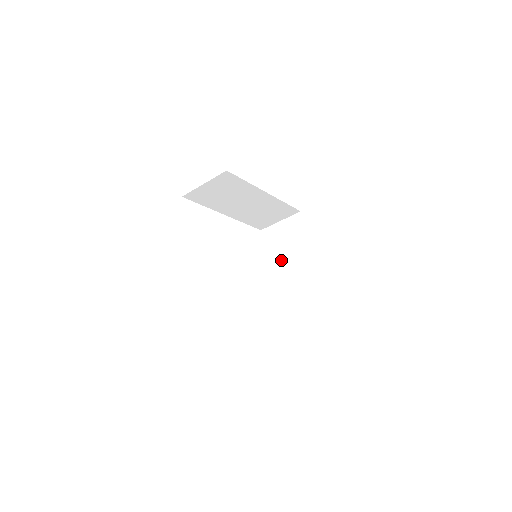
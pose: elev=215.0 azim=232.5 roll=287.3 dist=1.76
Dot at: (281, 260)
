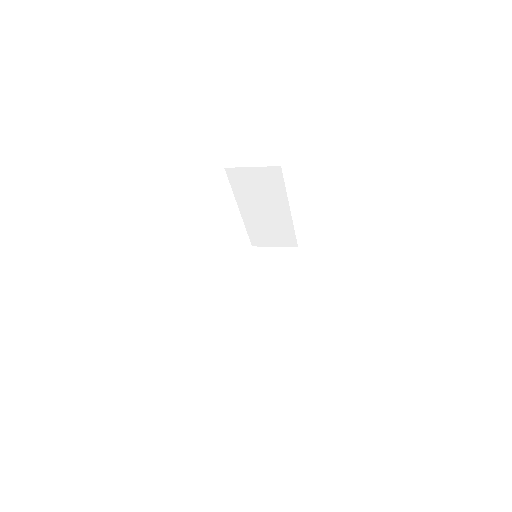
Dot at: (261, 279)
